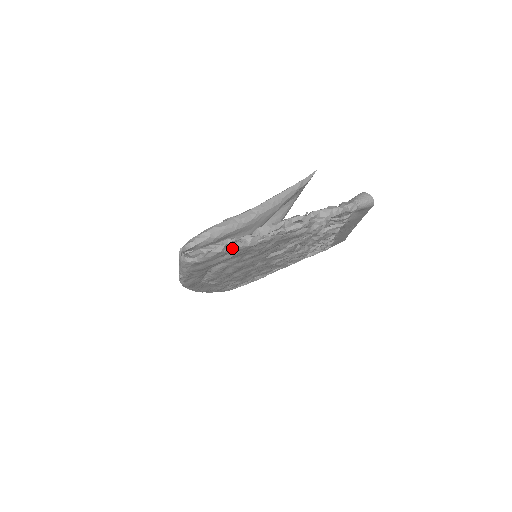
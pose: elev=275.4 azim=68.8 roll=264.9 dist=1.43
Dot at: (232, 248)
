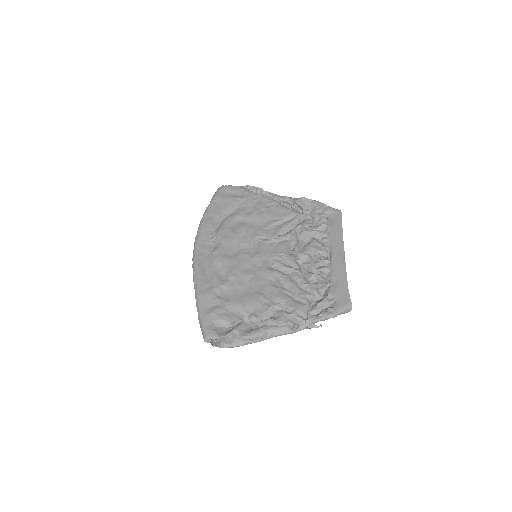
Dot at: (245, 190)
